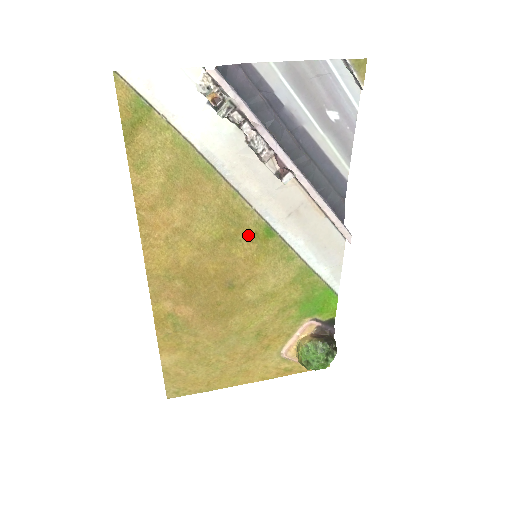
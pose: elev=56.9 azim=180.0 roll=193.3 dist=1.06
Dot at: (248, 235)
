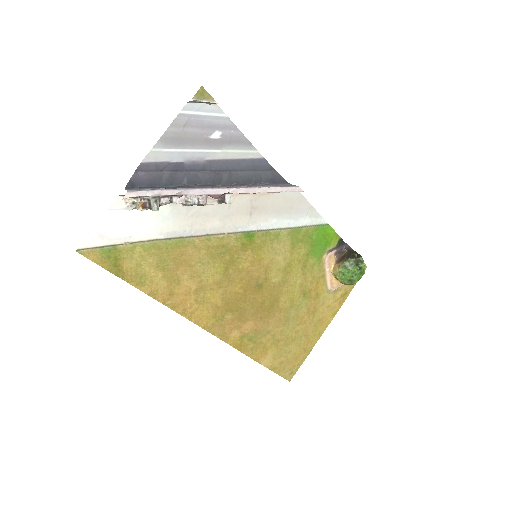
Dot at: (239, 250)
